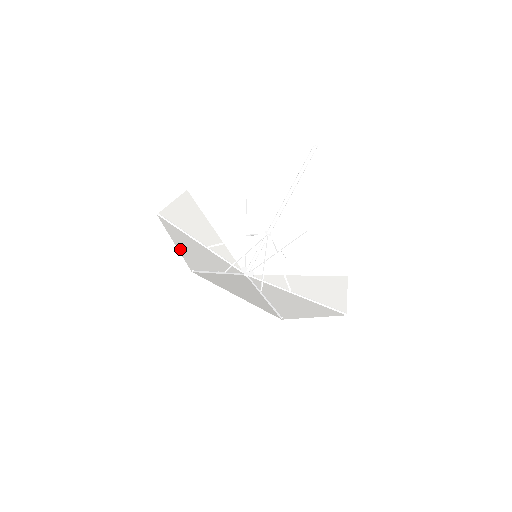
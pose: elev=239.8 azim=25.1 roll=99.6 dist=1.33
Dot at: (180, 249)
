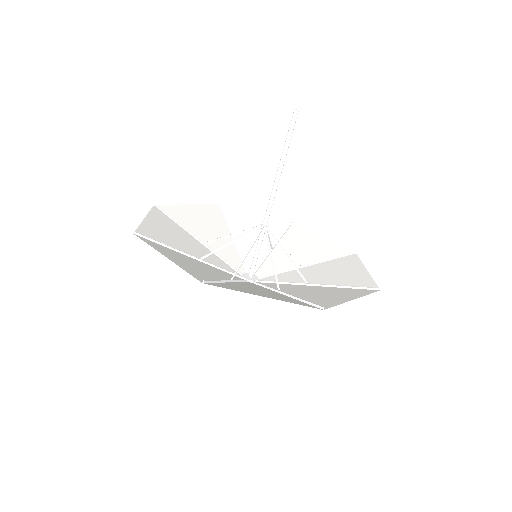
Dot at: (177, 263)
